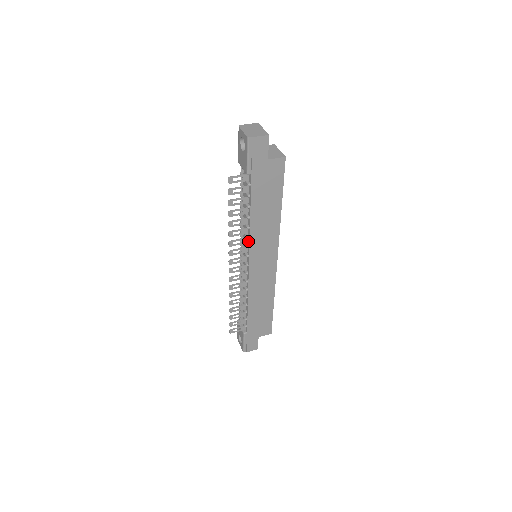
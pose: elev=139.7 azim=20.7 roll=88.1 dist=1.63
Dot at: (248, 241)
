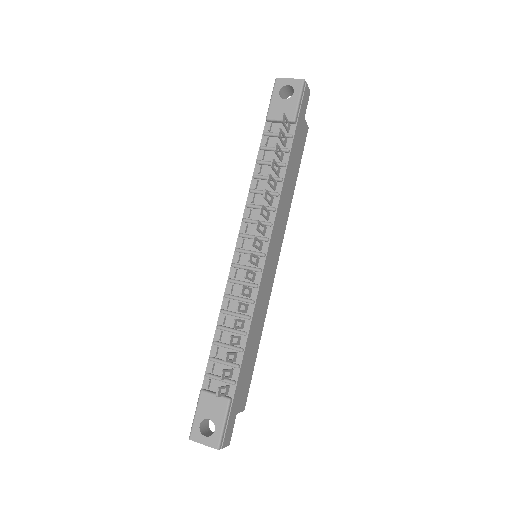
Dot at: (271, 216)
